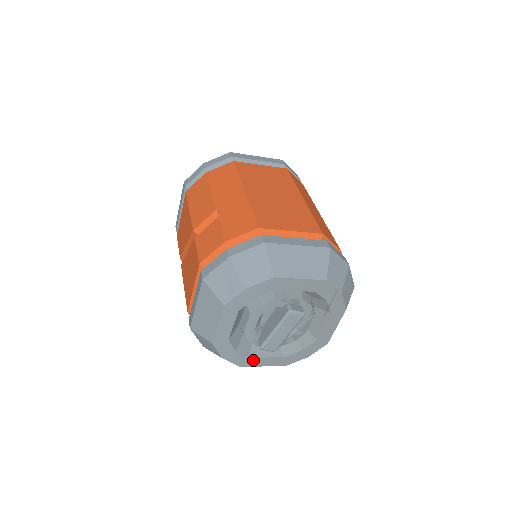
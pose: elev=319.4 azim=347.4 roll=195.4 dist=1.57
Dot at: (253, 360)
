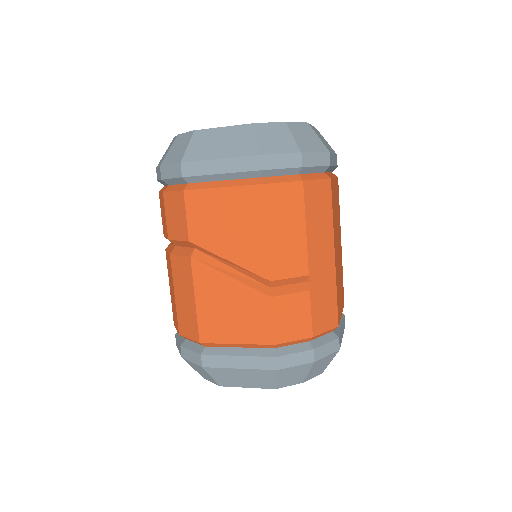
Dot at: occluded
